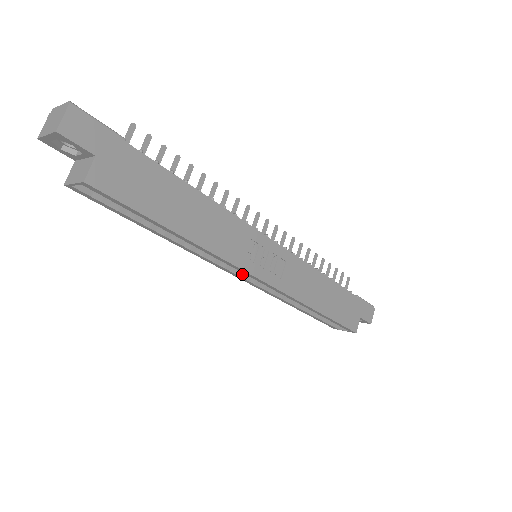
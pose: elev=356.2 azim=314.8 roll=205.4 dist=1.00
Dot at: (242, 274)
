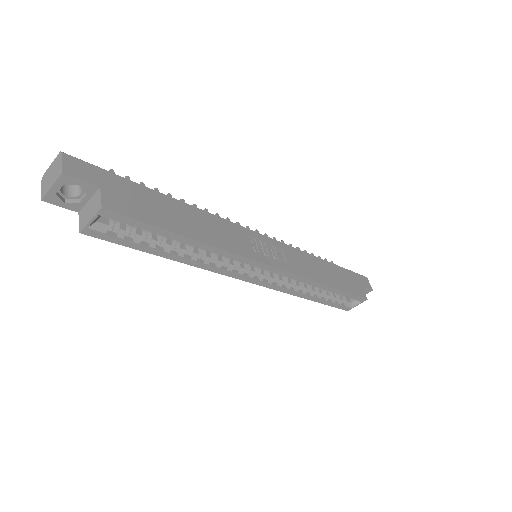
Dot at: (254, 276)
